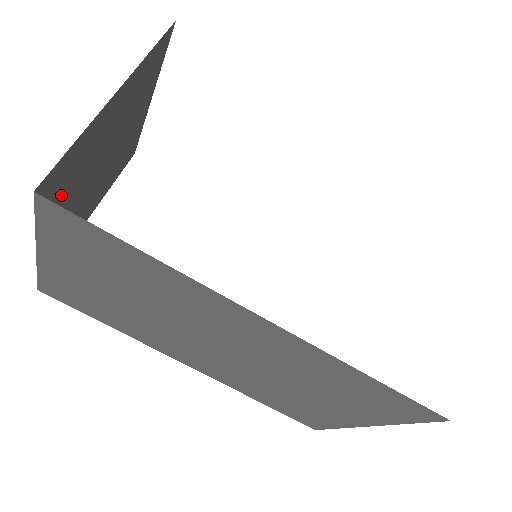
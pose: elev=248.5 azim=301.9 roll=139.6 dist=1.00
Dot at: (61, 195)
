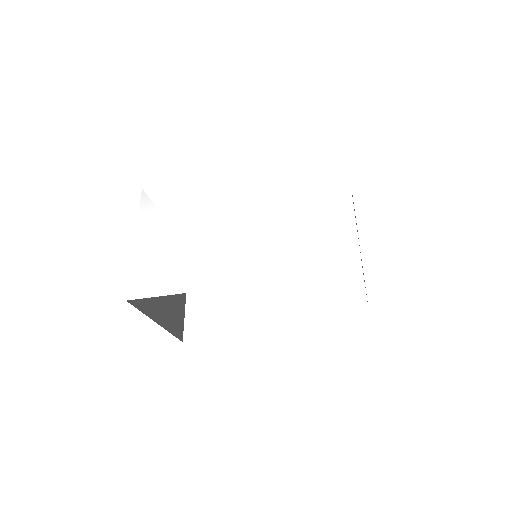
Dot at: (177, 307)
